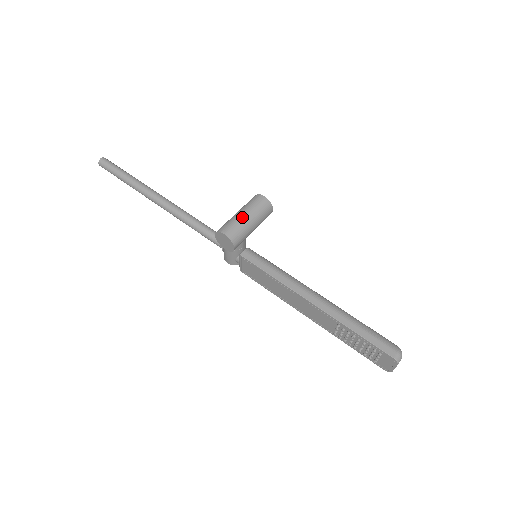
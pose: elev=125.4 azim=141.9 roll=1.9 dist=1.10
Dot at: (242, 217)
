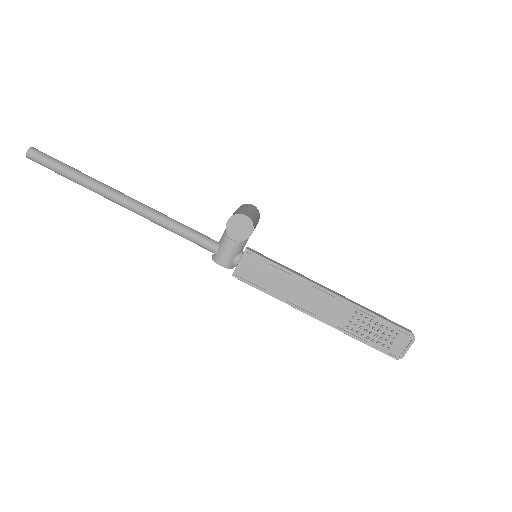
Dot at: (249, 210)
